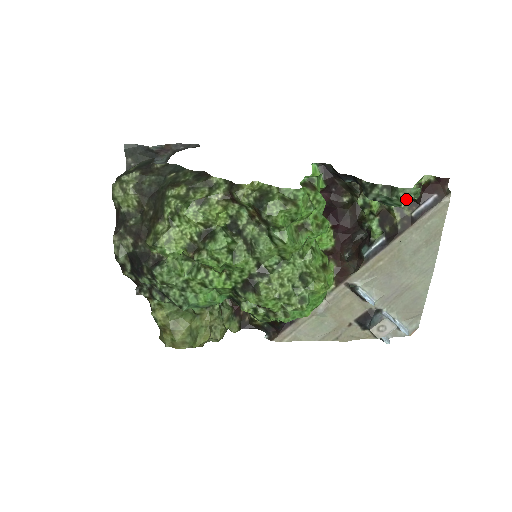
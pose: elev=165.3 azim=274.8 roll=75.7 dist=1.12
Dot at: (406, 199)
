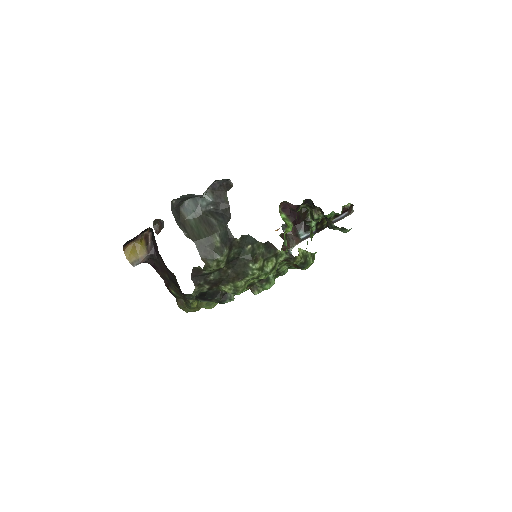
Dot at: occluded
